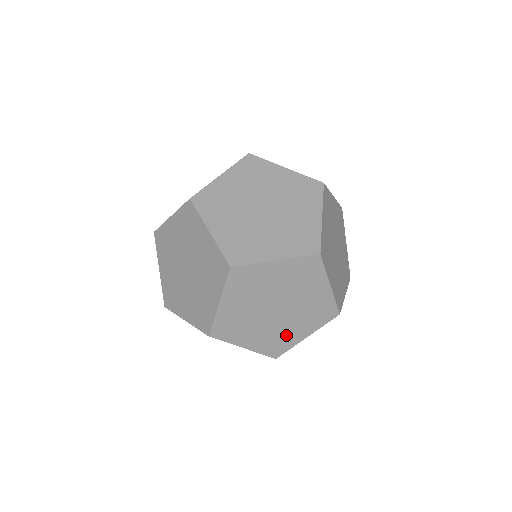
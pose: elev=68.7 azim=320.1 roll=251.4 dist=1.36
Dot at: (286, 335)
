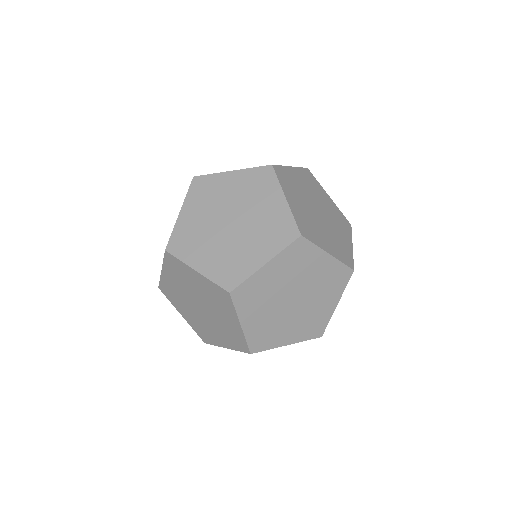
Dot at: occluded
